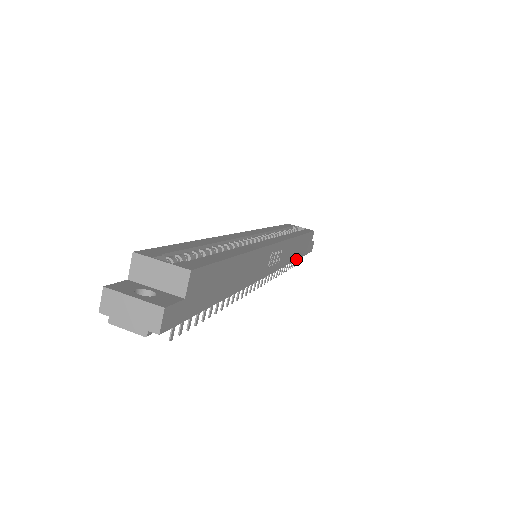
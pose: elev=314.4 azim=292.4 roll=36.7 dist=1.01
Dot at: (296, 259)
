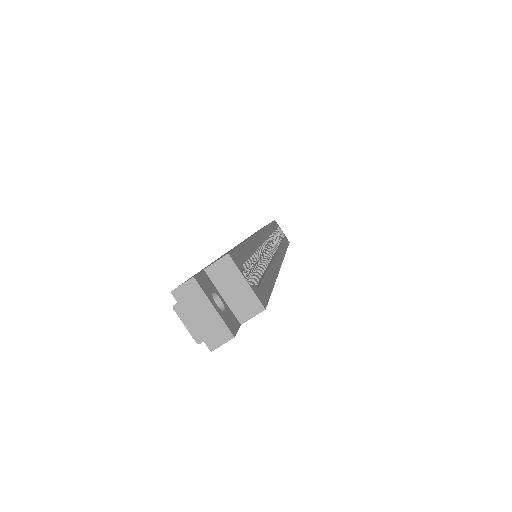
Dot at: occluded
